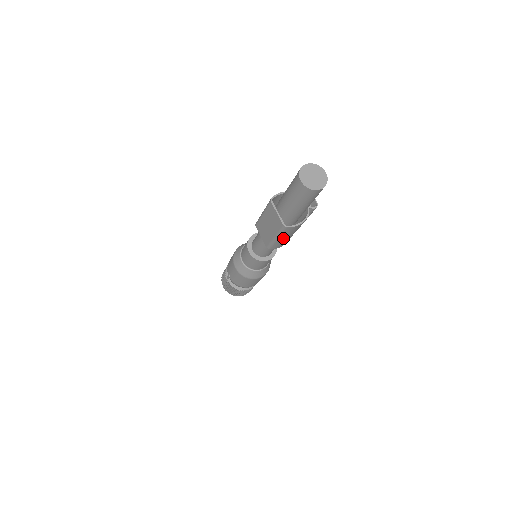
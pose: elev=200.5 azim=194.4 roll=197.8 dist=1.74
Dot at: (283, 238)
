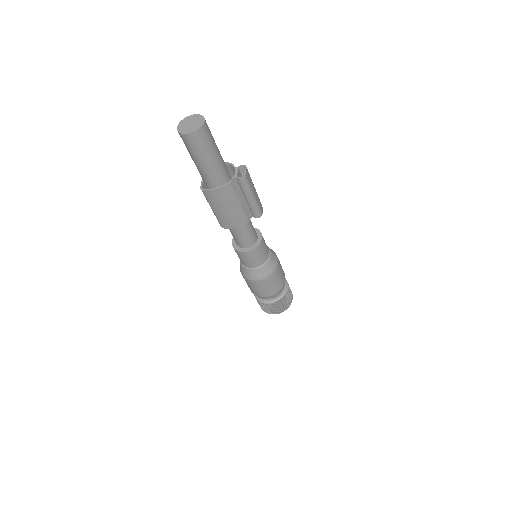
Dot at: (218, 210)
